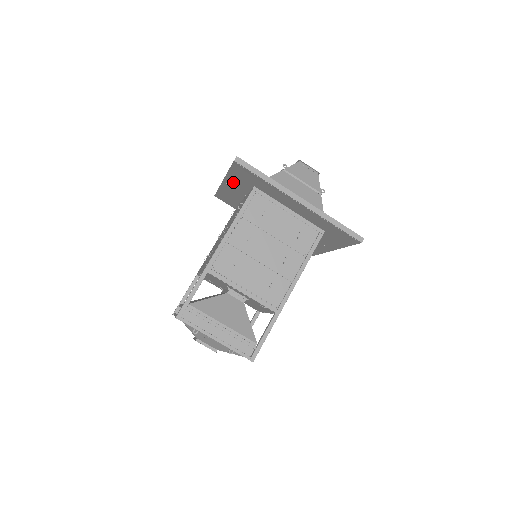
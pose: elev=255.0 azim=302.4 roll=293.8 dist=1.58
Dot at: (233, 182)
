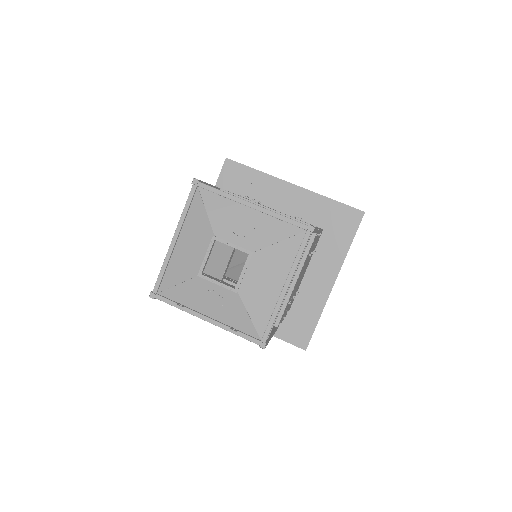
Dot at: occluded
